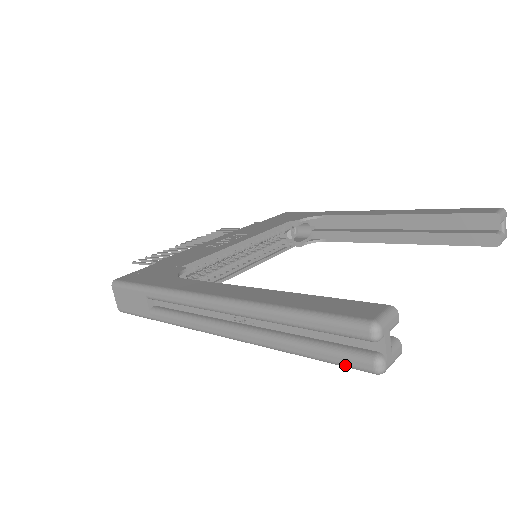
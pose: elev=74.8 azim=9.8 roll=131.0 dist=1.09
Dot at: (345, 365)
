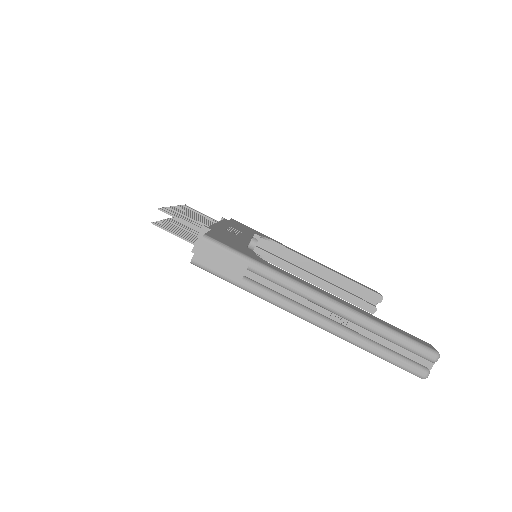
Dot at: (408, 369)
